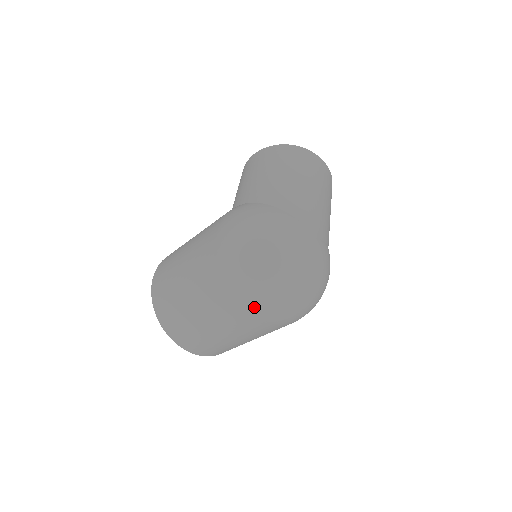
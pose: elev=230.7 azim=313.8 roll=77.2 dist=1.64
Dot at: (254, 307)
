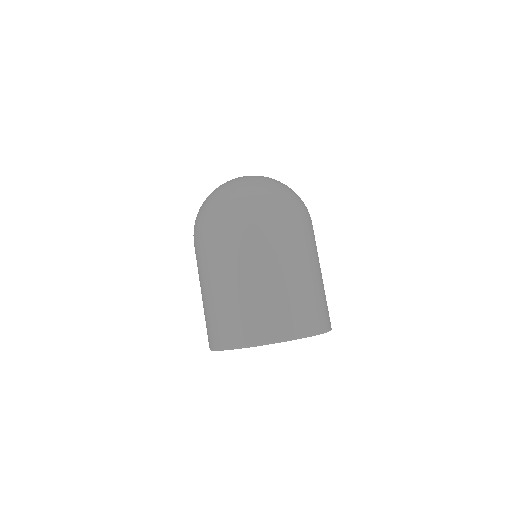
Dot at: (242, 217)
